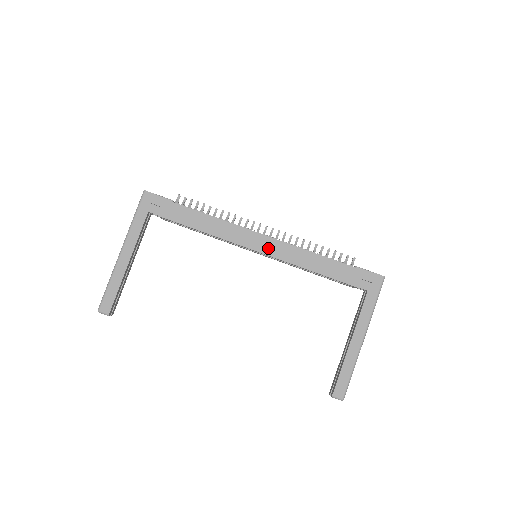
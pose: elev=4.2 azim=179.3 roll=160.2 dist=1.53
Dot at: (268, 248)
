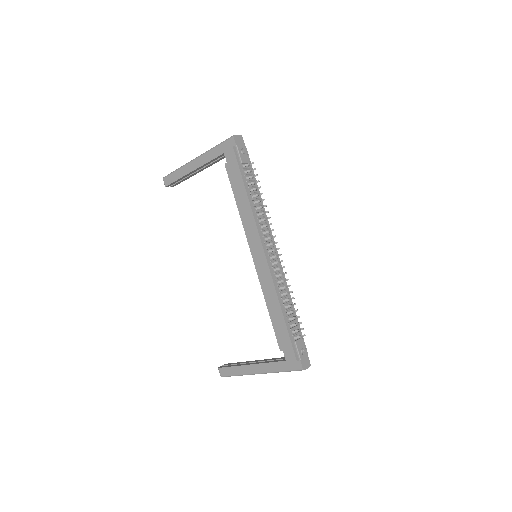
Dot at: (259, 263)
